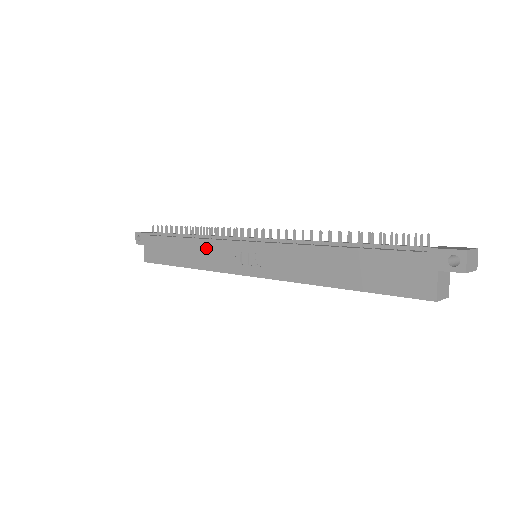
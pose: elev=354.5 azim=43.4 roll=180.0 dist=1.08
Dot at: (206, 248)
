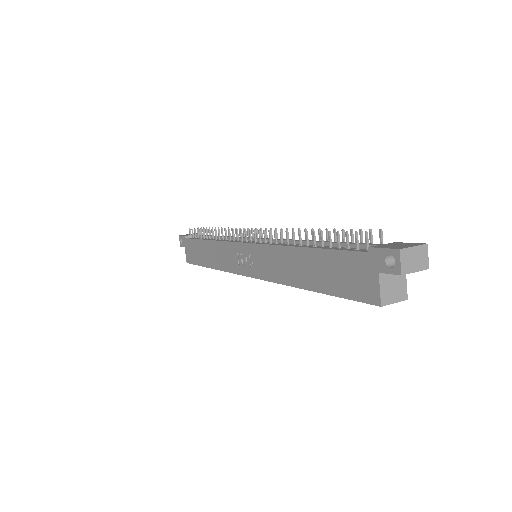
Dot at: (220, 249)
